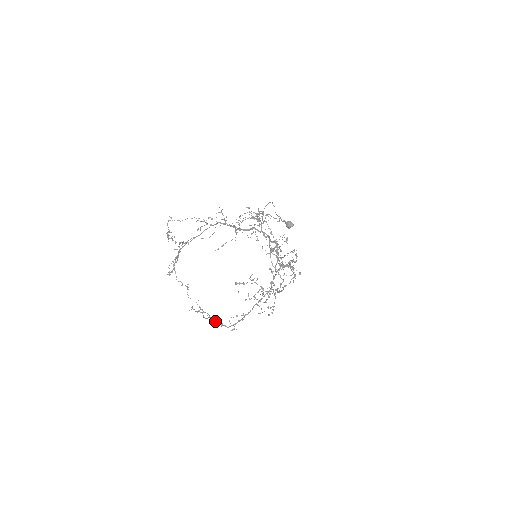
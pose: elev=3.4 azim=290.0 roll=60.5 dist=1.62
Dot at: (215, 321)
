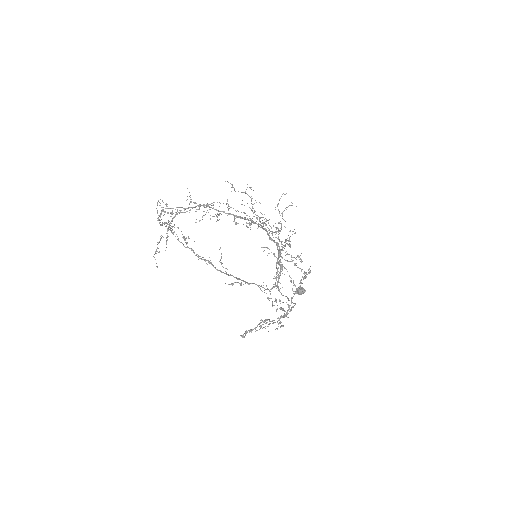
Dot at: (201, 258)
